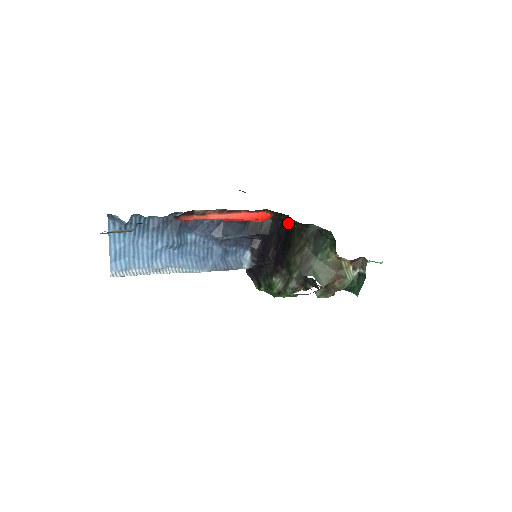
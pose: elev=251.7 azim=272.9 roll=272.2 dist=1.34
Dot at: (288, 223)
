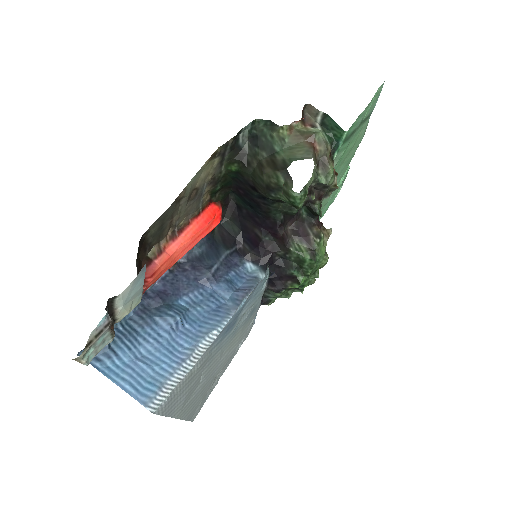
Dot at: (237, 194)
